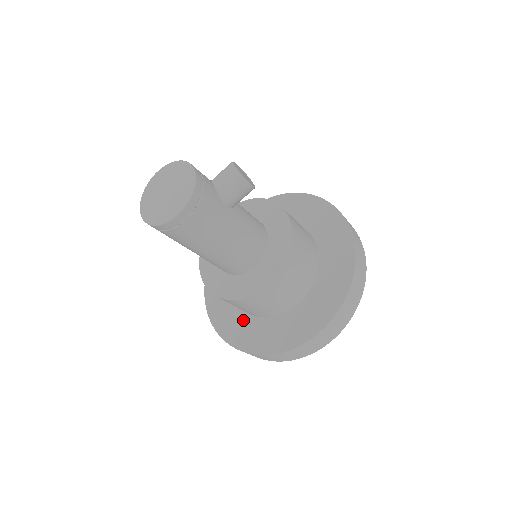
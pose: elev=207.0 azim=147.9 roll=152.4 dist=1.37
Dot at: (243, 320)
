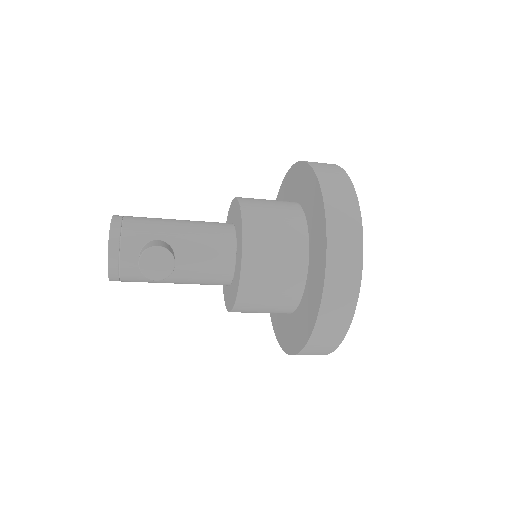
Dot at: occluded
